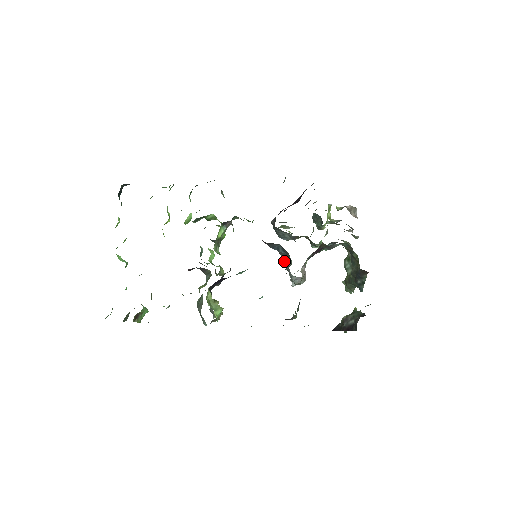
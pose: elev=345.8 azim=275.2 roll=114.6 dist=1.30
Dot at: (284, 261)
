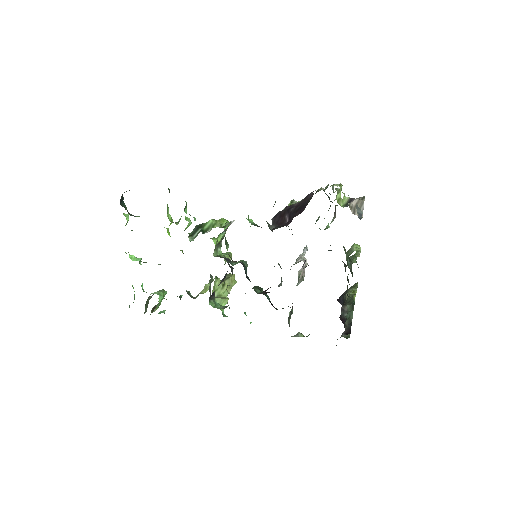
Dot at: occluded
